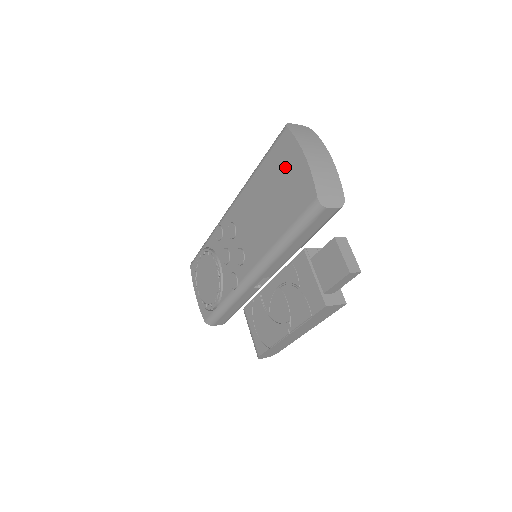
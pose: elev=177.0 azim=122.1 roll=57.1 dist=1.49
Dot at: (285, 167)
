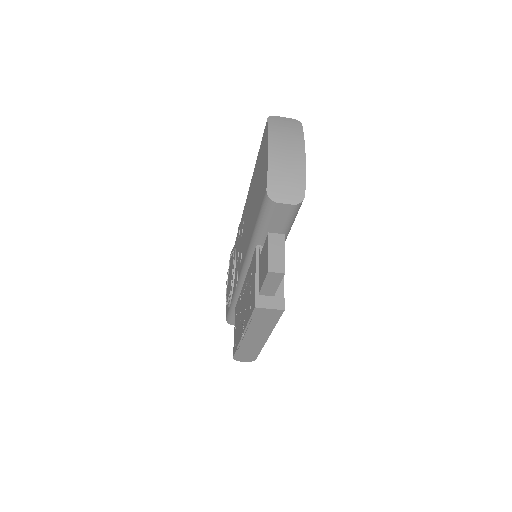
Dot at: (262, 161)
